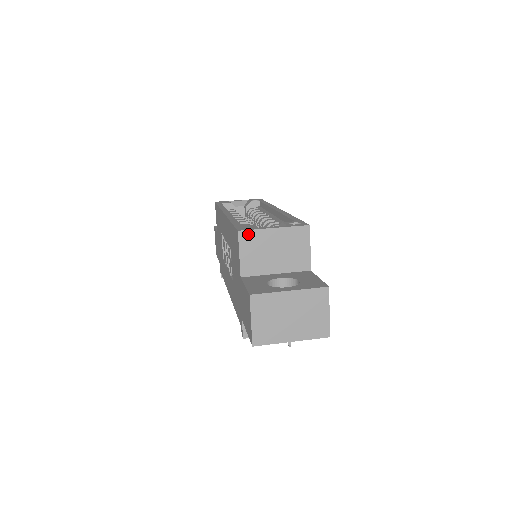
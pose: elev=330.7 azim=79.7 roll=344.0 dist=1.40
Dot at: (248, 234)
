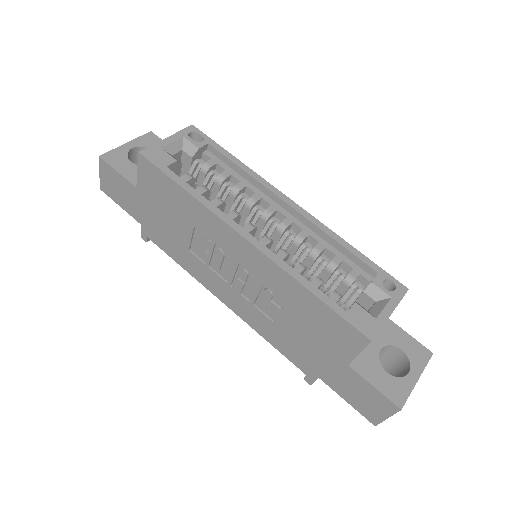
Dot at: (375, 336)
